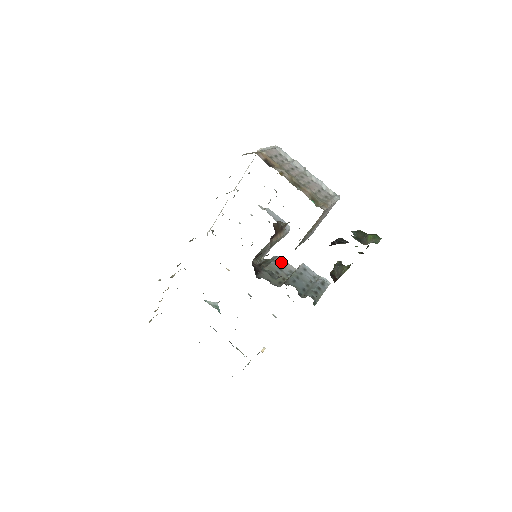
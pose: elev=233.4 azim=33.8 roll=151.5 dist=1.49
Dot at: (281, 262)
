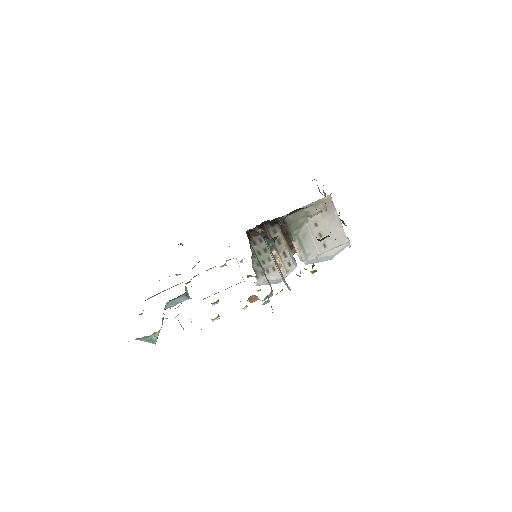
Dot at: (267, 279)
